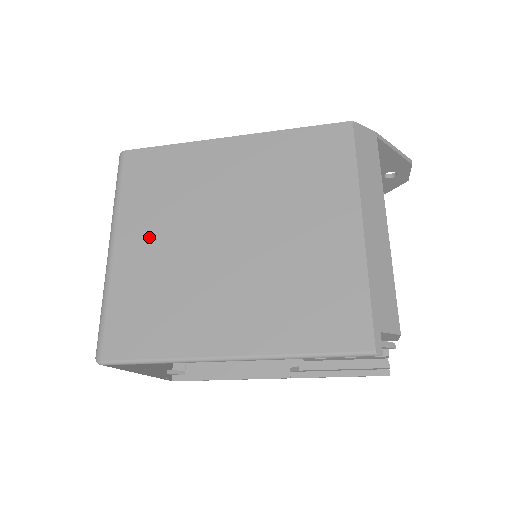
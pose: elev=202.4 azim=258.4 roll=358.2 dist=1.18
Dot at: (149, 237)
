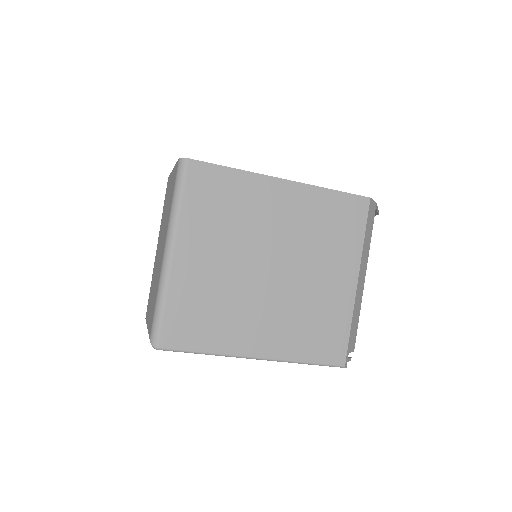
Dot at: (206, 252)
